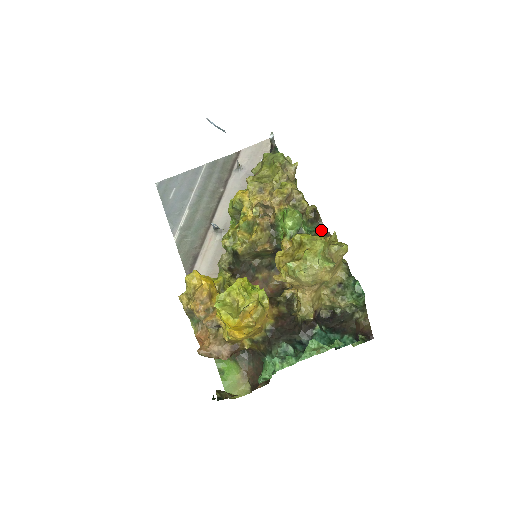
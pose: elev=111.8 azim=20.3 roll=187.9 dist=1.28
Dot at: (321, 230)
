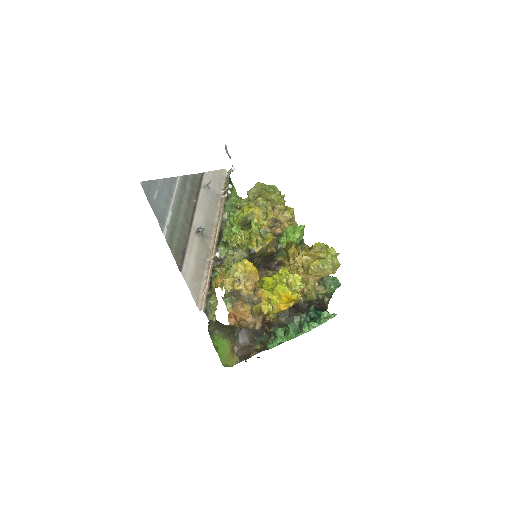
Dot at: occluded
